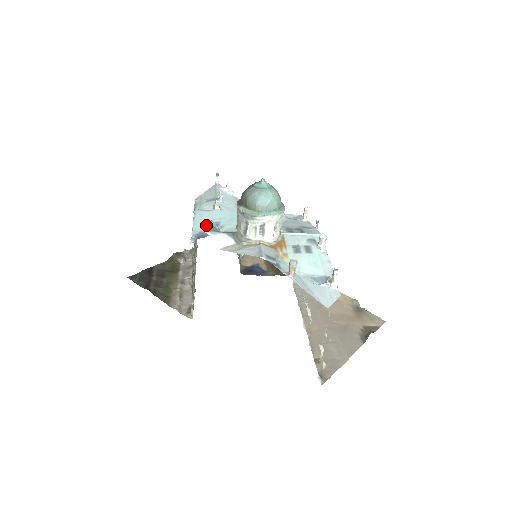
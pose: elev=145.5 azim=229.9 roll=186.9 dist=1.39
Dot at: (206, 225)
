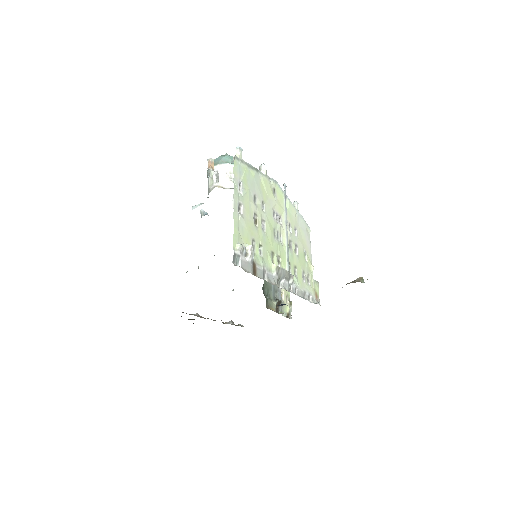
Dot at: occluded
